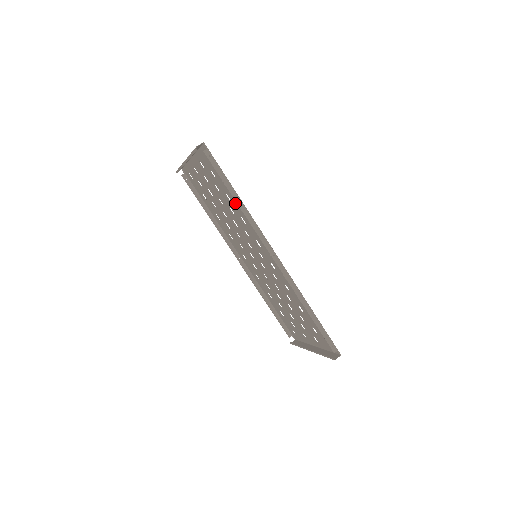
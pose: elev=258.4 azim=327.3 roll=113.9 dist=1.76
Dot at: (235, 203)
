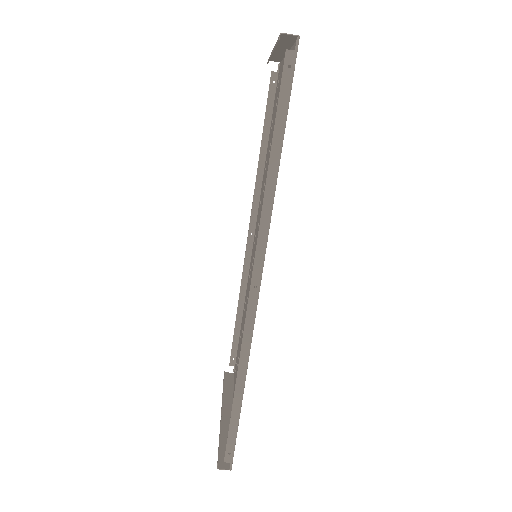
Dot at: occluded
